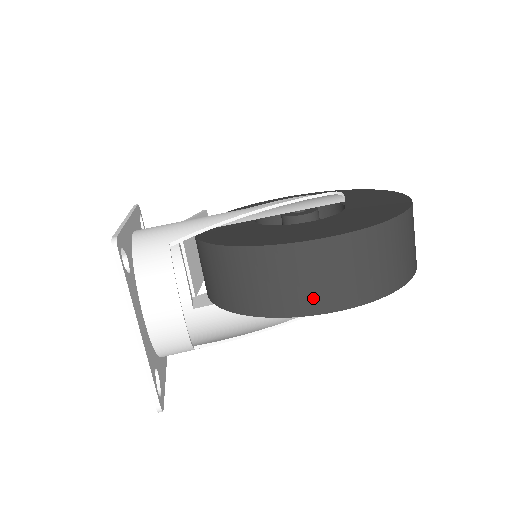
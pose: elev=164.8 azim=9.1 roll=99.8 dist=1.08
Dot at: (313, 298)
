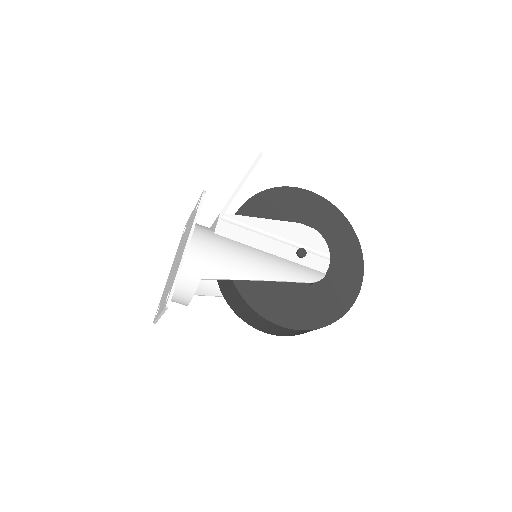
Dot at: (256, 325)
